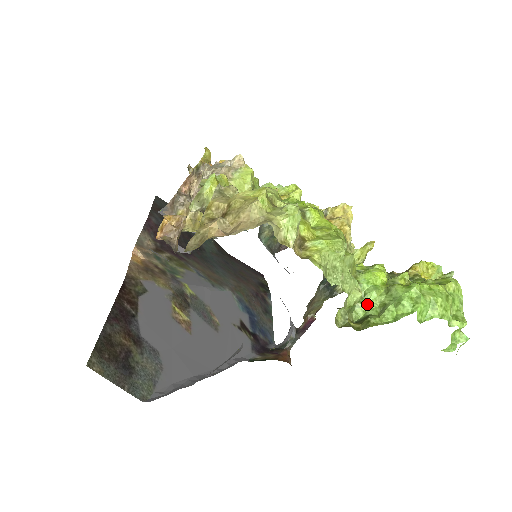
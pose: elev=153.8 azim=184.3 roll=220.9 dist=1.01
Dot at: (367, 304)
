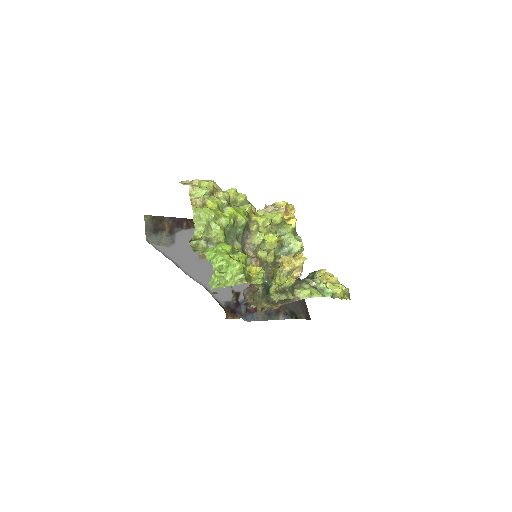
Dot at: occluded
